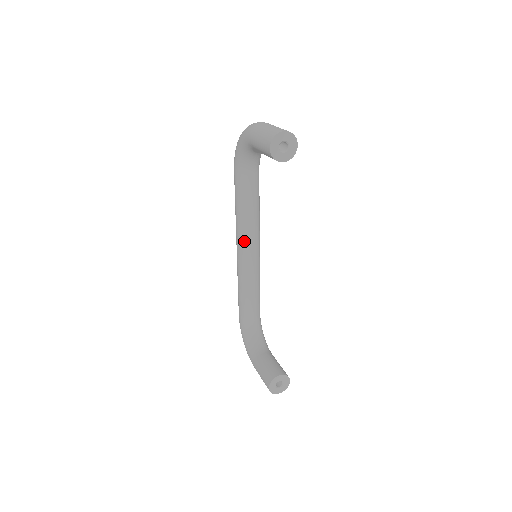
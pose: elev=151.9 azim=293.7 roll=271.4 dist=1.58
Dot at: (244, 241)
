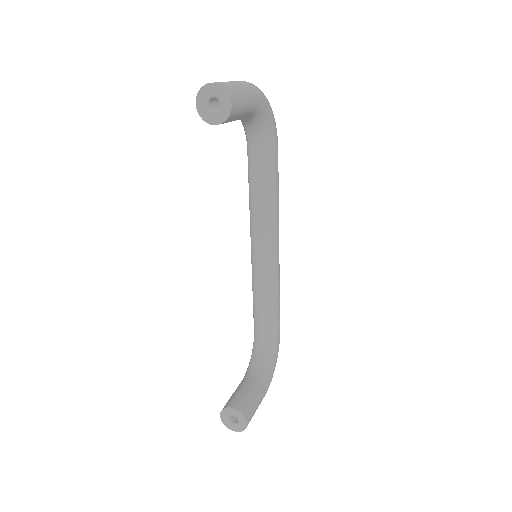
Dot at: (252, 235)
